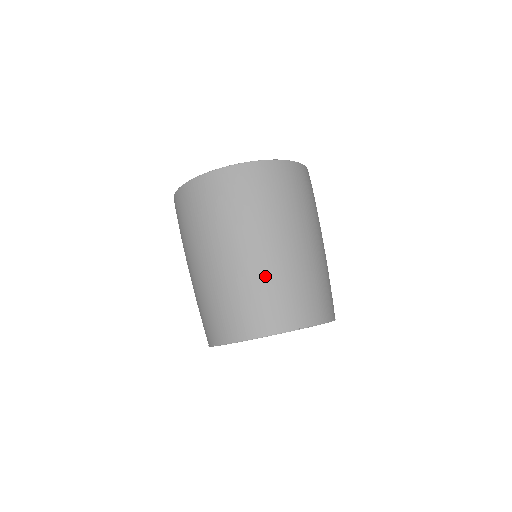
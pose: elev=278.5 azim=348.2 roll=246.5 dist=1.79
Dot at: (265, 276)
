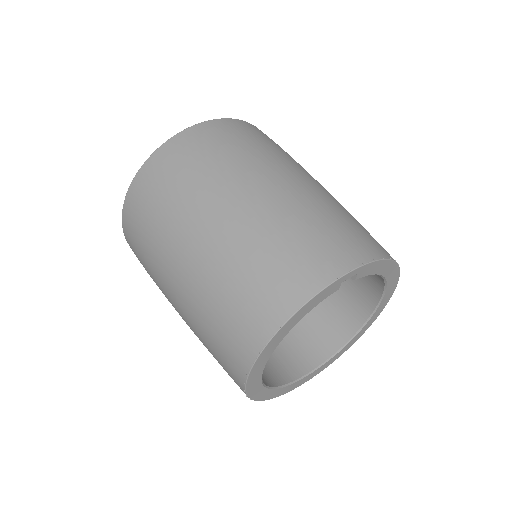
Dot at: (329, 203)
